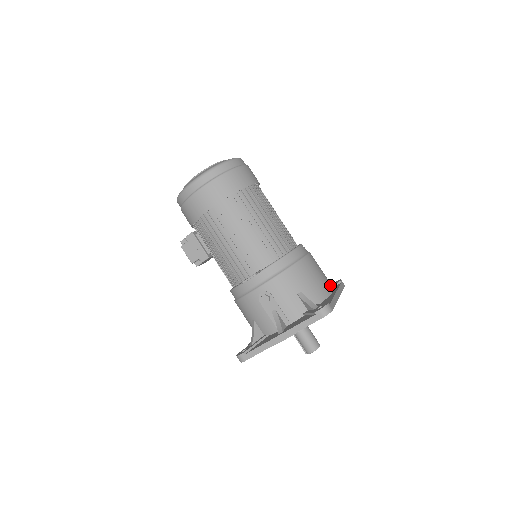
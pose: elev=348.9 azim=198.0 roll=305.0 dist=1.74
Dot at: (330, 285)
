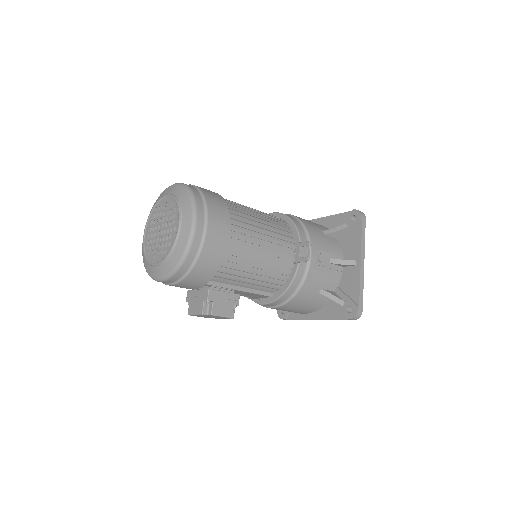
Dot at: occluded
